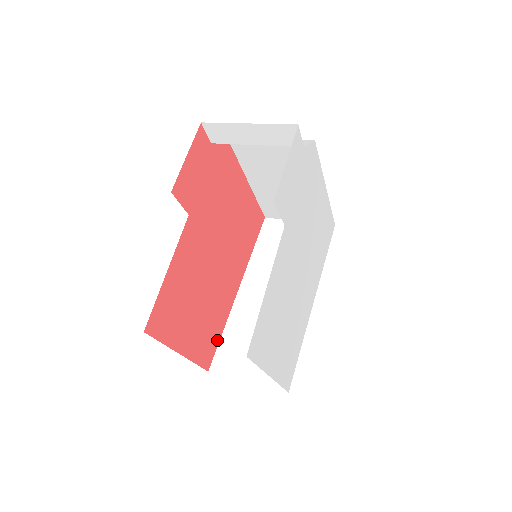
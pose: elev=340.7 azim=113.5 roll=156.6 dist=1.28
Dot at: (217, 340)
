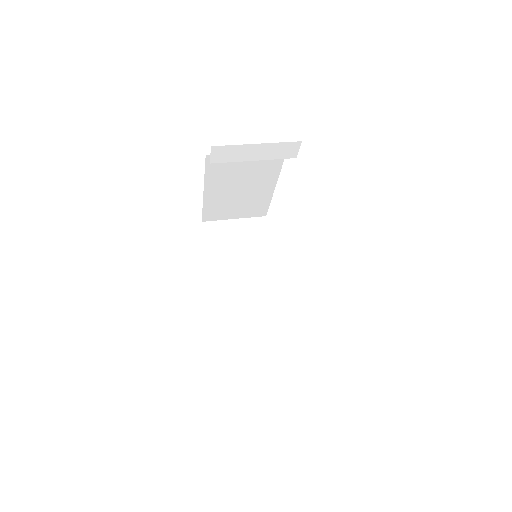
Dot at: (220, 341)
